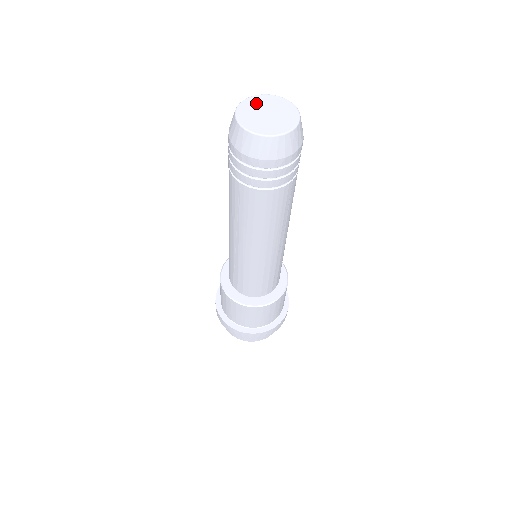
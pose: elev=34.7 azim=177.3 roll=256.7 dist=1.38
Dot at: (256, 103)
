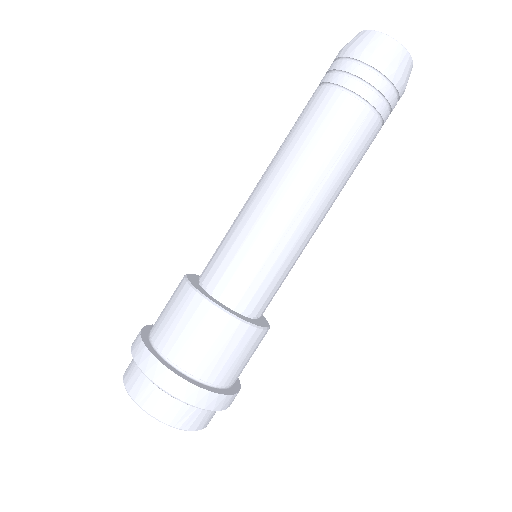
Dot at: occluded
